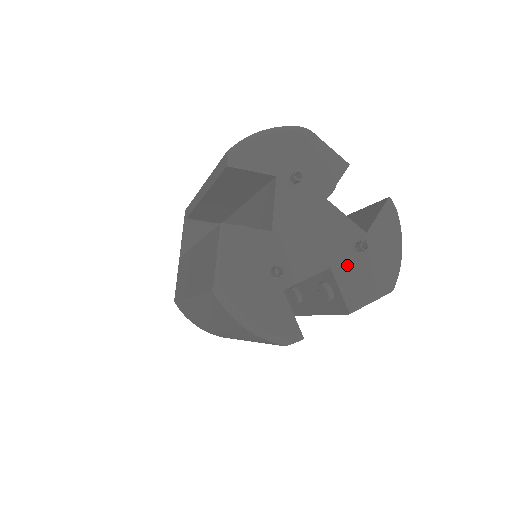
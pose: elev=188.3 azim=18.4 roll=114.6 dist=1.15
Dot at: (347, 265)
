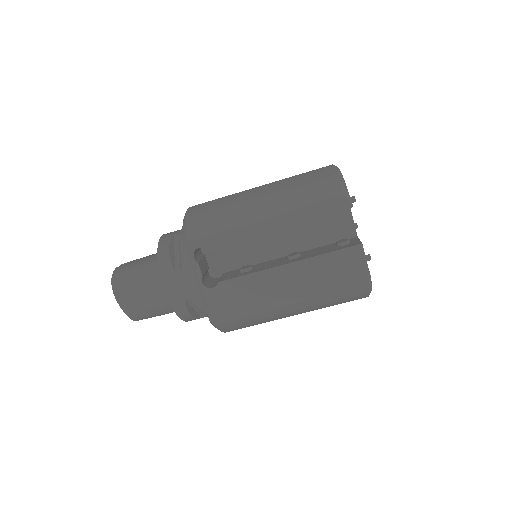
Dot at: occluded
